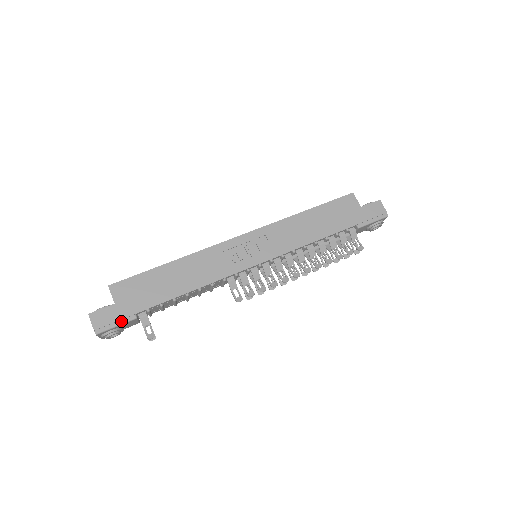
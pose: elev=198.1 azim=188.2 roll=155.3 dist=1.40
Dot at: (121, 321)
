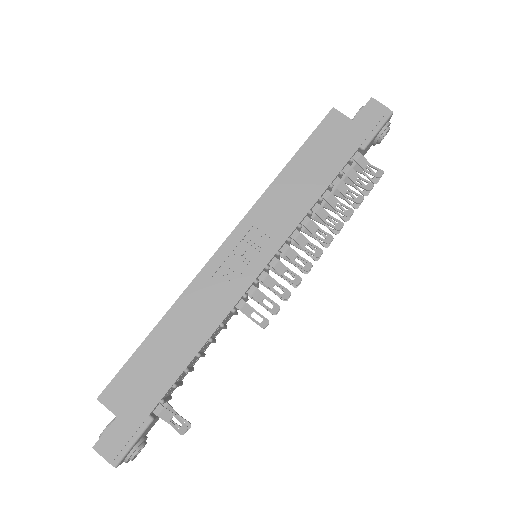
Dot at: (136, 434)
